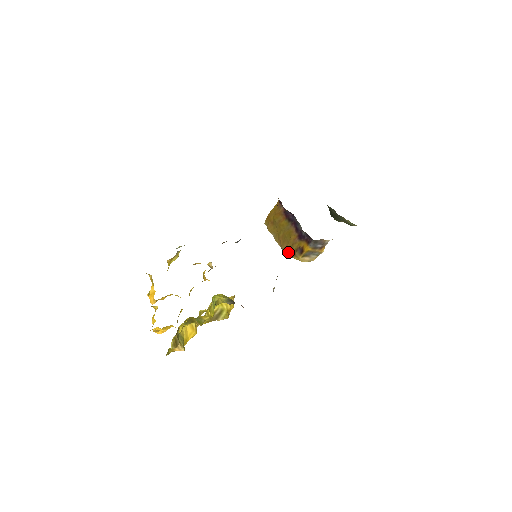
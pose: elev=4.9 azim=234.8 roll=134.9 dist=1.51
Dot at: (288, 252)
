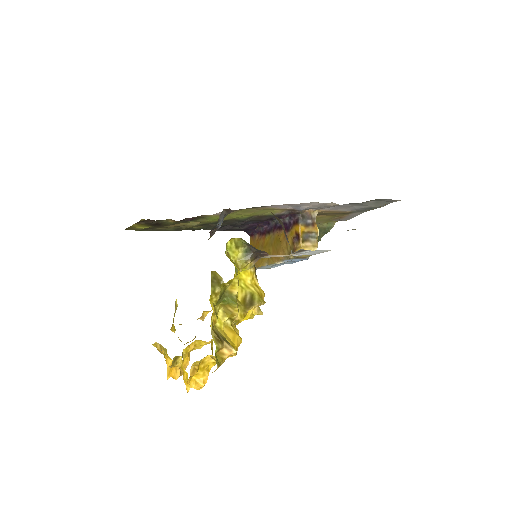
Dot at: occluded
